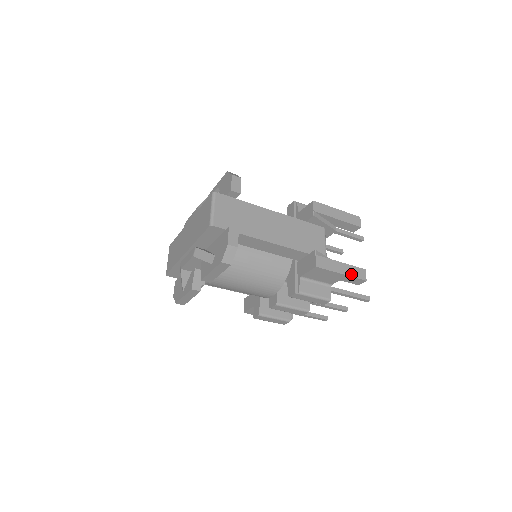
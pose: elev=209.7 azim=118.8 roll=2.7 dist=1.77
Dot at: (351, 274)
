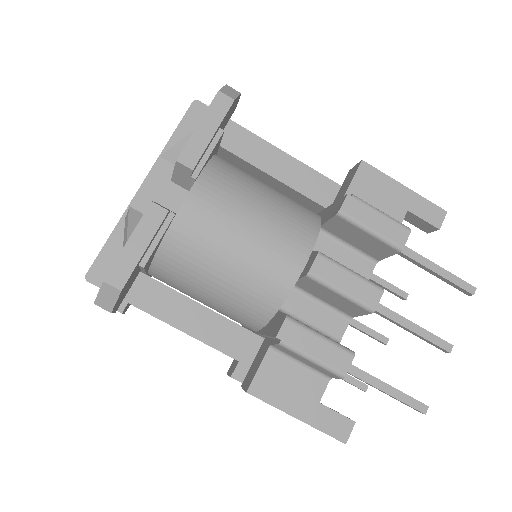
Dot at: (418, 197)
